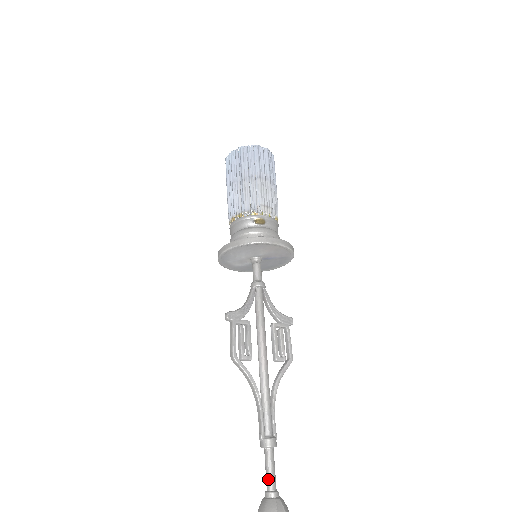
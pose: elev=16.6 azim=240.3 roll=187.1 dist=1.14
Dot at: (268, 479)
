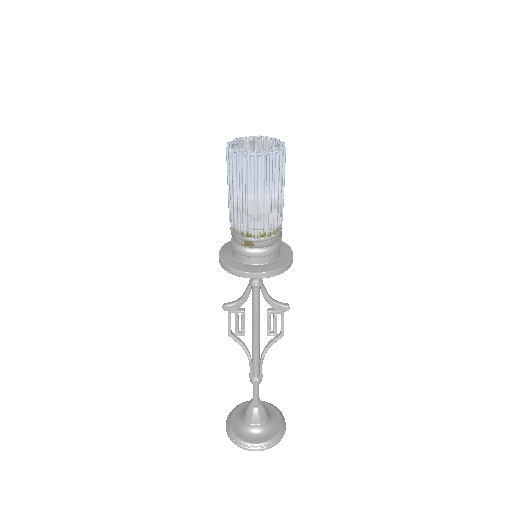
Dot at: (253, 396)
